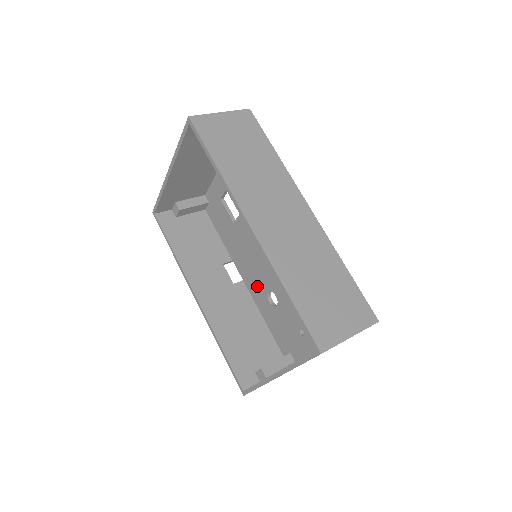
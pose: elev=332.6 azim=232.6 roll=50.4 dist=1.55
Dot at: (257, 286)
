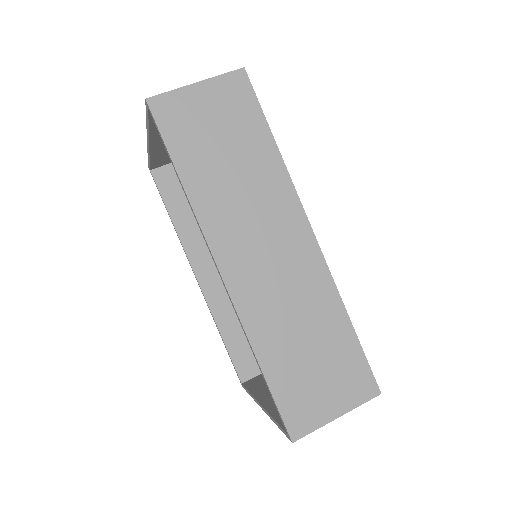
Dot at: occluded
